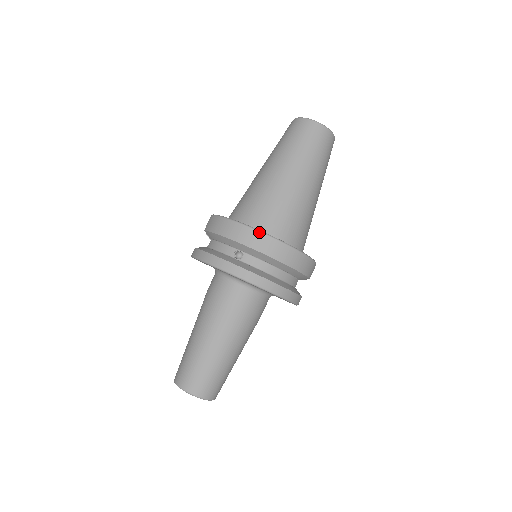
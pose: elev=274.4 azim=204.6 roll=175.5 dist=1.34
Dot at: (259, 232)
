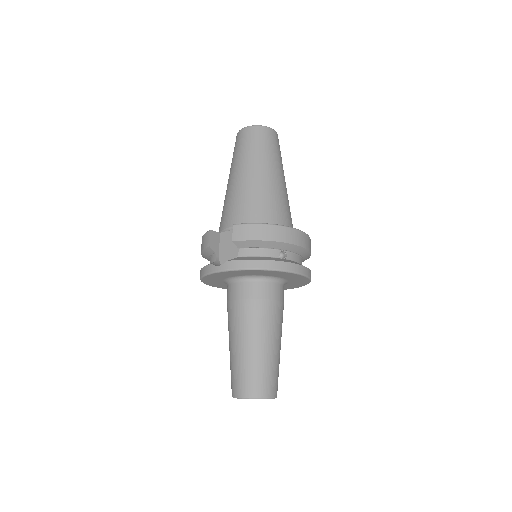
Dot at: (297, 230)
